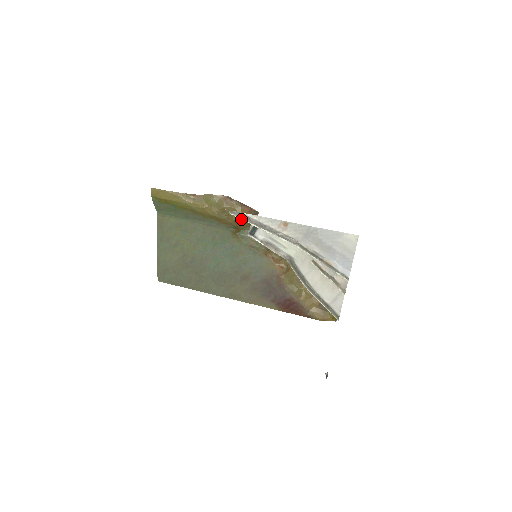
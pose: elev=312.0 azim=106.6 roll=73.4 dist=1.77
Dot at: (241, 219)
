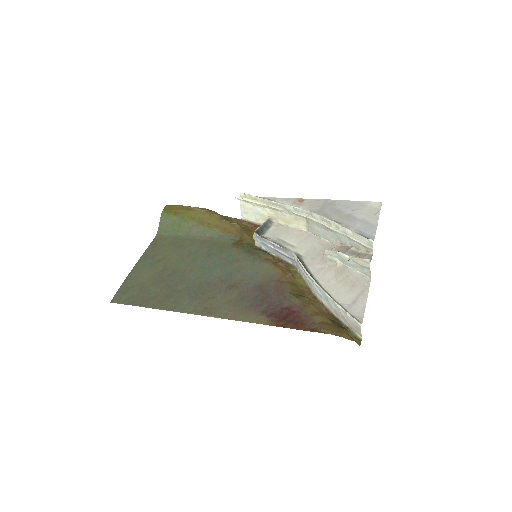
Dot at: (254, 197)
